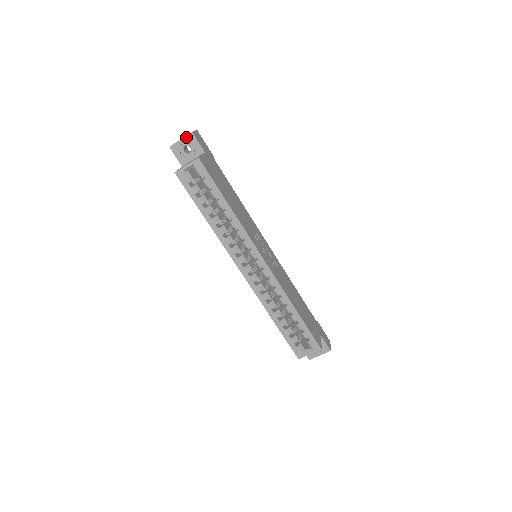
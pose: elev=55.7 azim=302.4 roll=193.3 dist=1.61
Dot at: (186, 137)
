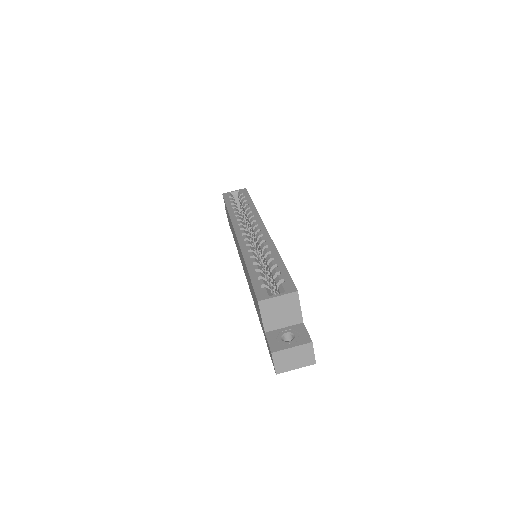
Dot at: occluded
